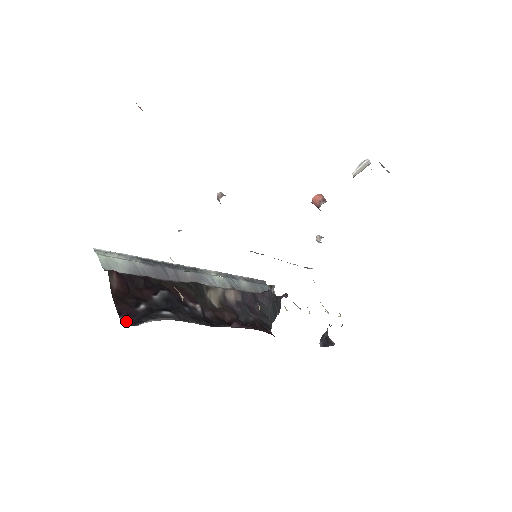
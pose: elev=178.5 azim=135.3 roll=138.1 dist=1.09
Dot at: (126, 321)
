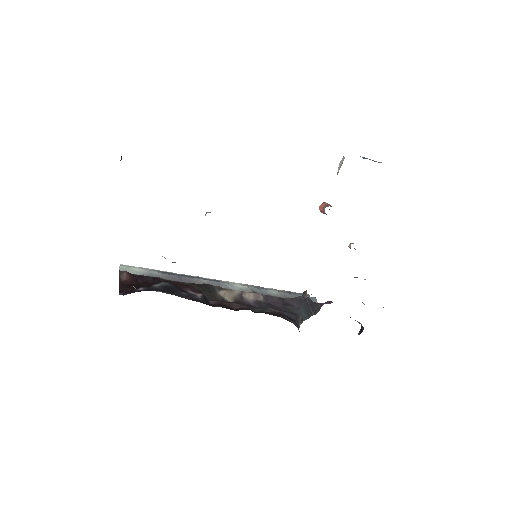
Dot at: (123, 295)
